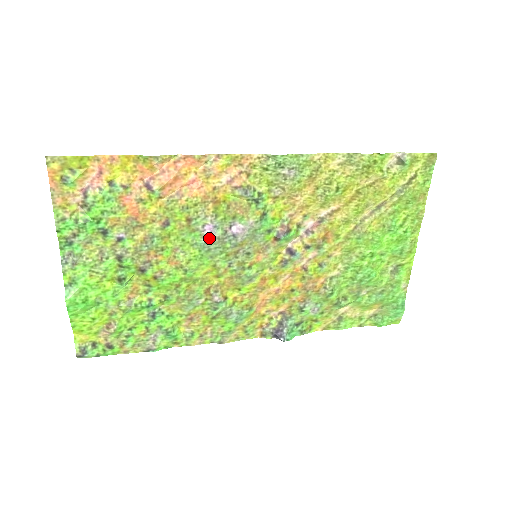
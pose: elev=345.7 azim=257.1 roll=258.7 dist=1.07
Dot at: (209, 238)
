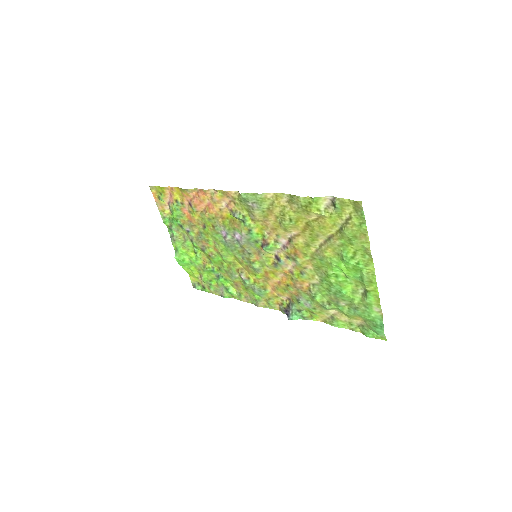
Dot at: (225, 239)
